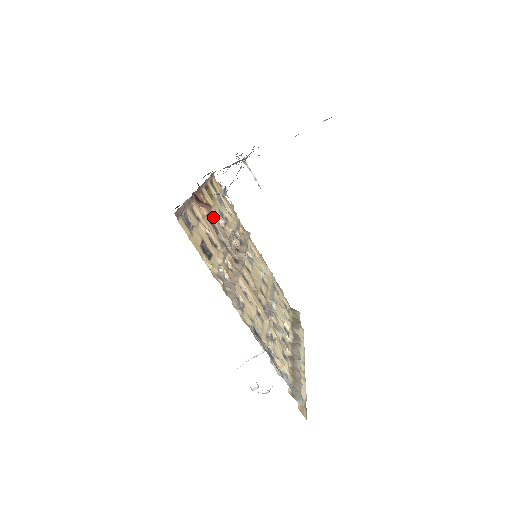
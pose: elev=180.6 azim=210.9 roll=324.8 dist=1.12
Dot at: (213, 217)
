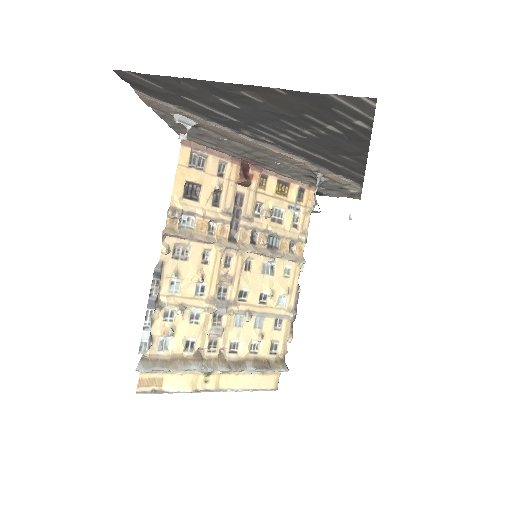
Dot at: (250, 196)
